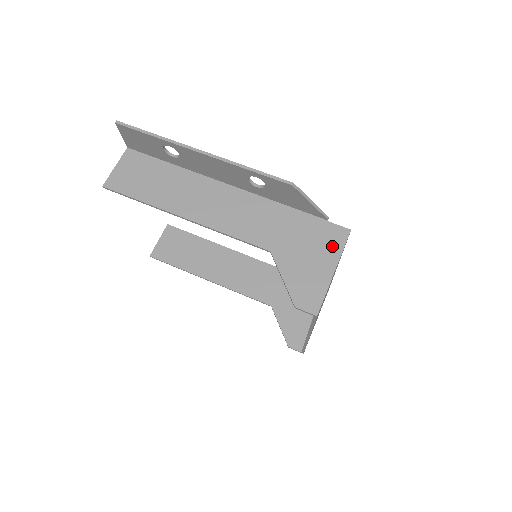
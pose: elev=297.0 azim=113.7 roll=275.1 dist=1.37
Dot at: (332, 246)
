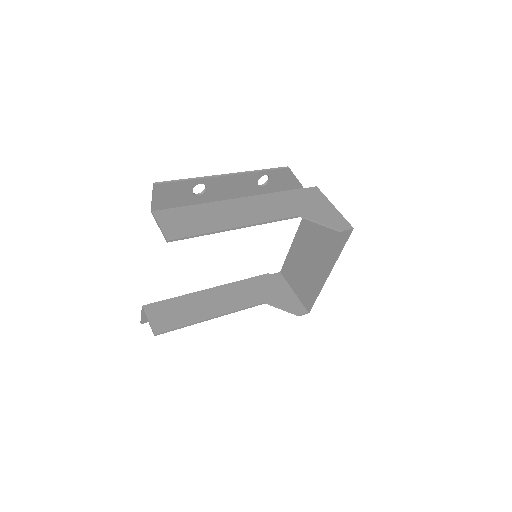
Dot at: (319, 197)
